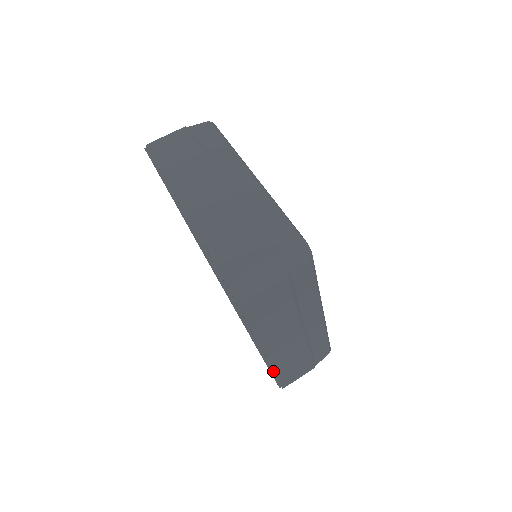
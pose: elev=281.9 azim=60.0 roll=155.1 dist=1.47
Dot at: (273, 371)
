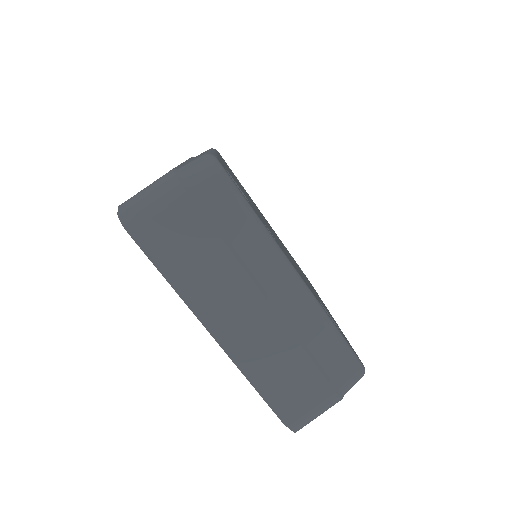
Dot at: occluded
